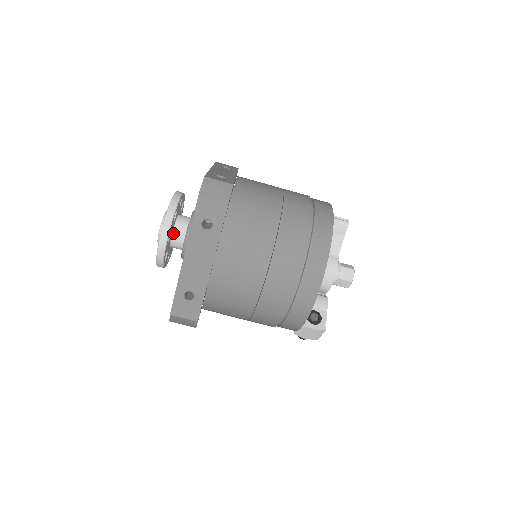
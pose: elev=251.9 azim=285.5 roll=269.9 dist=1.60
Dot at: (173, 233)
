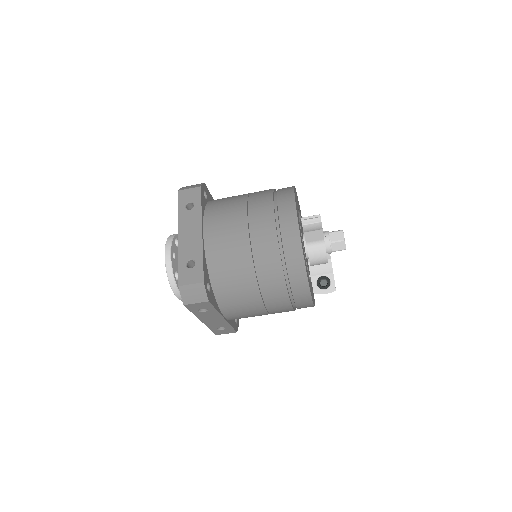
Dot at: occluded
